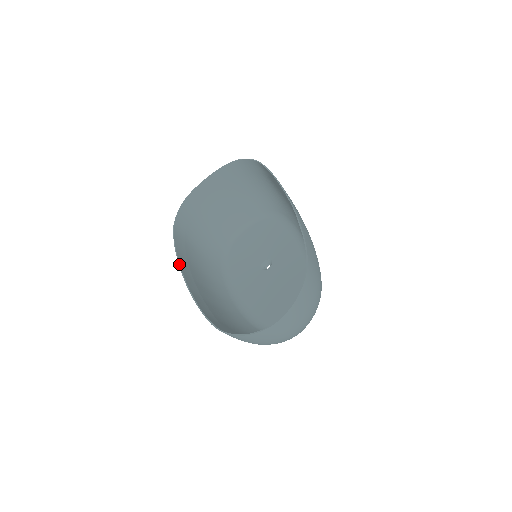
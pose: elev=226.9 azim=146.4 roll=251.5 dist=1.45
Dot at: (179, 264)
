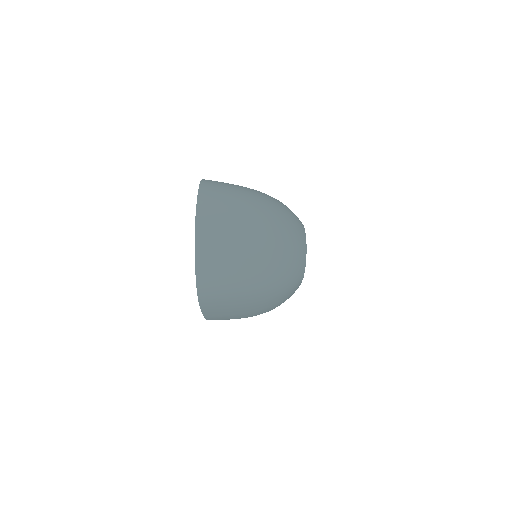
Dot at: occluded
